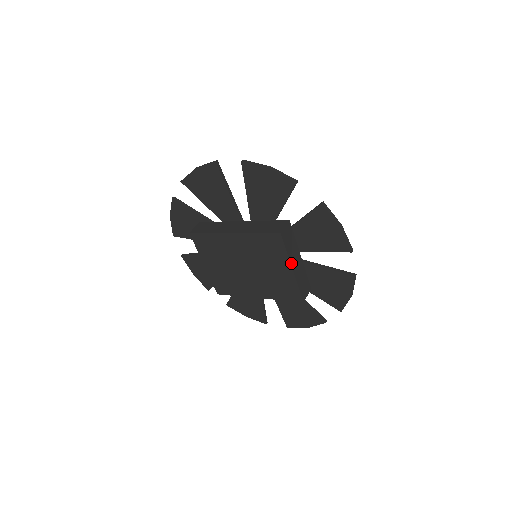
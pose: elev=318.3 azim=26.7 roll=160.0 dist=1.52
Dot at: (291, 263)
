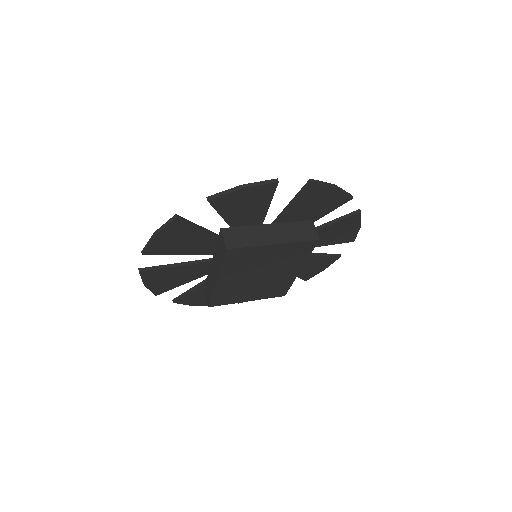
Dot at: (267, 244)
